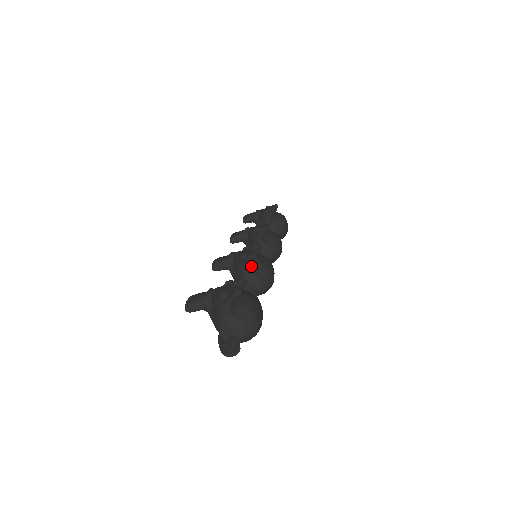
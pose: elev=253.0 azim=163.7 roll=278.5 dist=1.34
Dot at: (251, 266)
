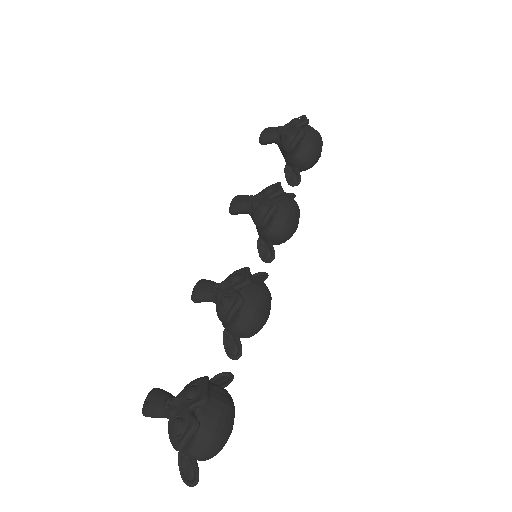
Dot at: (234, 319)
